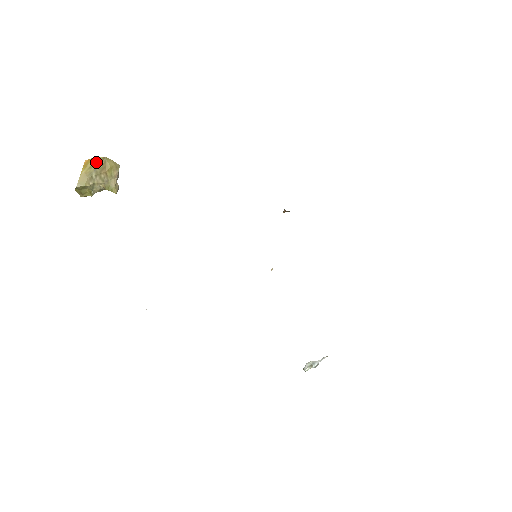
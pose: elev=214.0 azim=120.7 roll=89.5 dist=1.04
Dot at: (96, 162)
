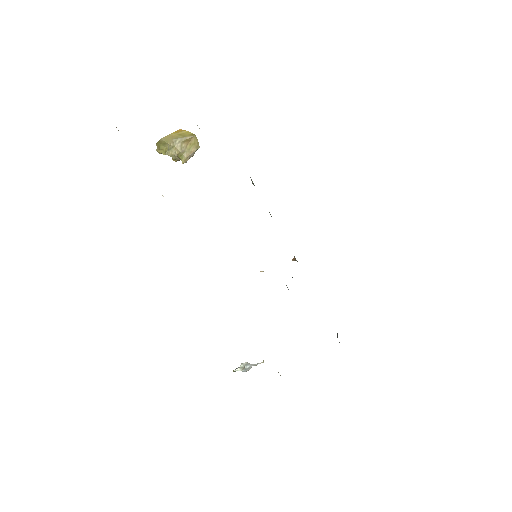
Dot at: (186, 134)
